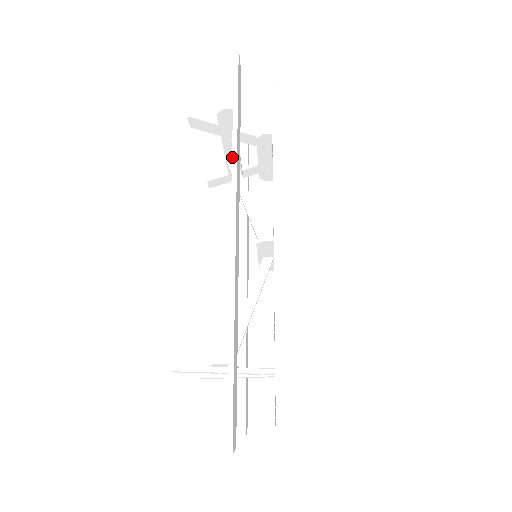
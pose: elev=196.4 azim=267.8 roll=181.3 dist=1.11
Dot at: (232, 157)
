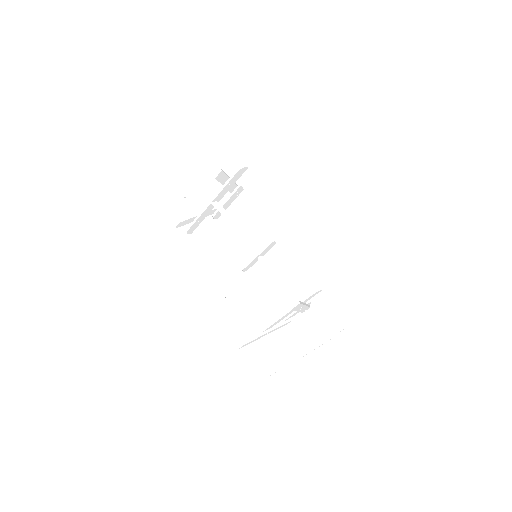
Dot at: (266, 191)
